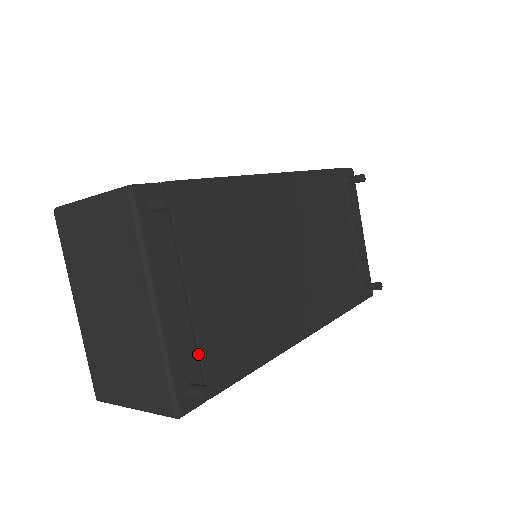
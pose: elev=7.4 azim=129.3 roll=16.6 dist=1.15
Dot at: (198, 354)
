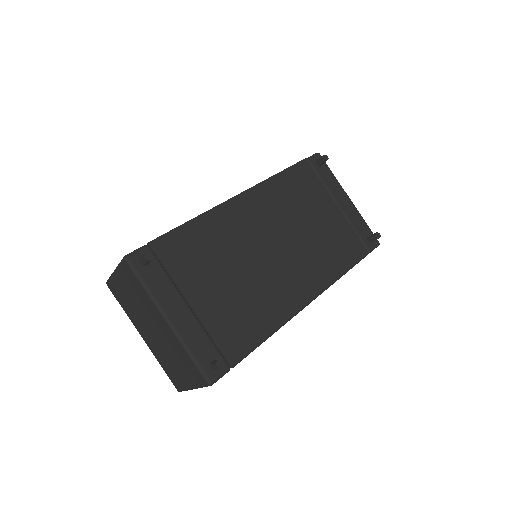
Dot at: (212, 341)
